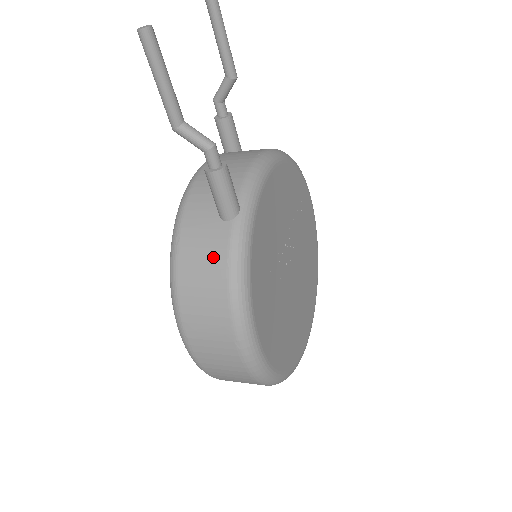
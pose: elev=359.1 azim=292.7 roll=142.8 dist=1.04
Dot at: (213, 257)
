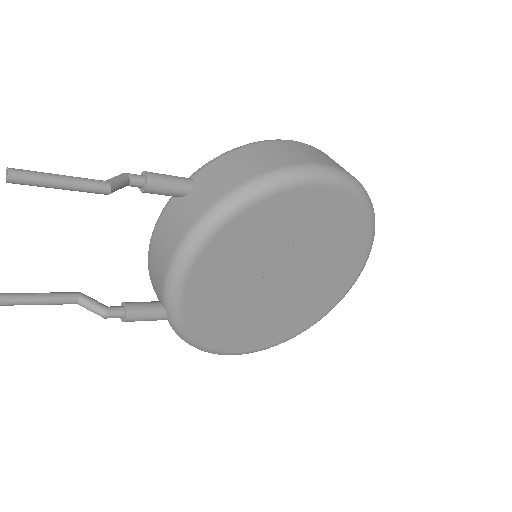
Dot at: occluded
